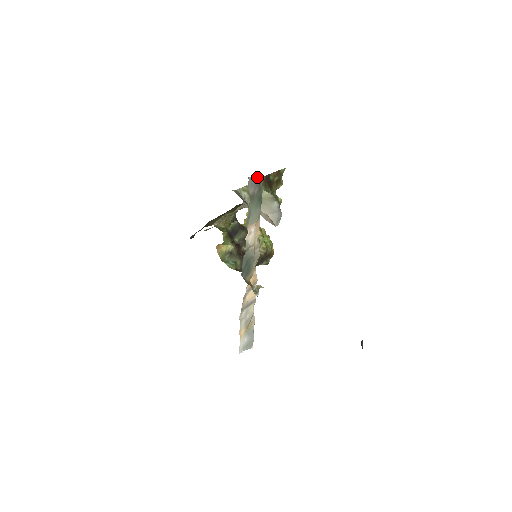
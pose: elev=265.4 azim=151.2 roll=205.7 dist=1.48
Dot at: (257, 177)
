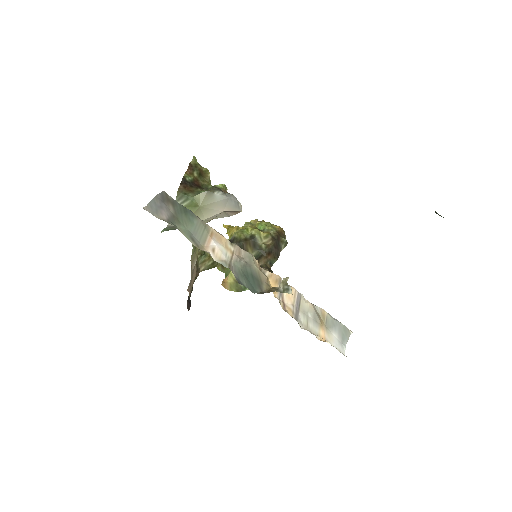
Dot at: (155, 197)
